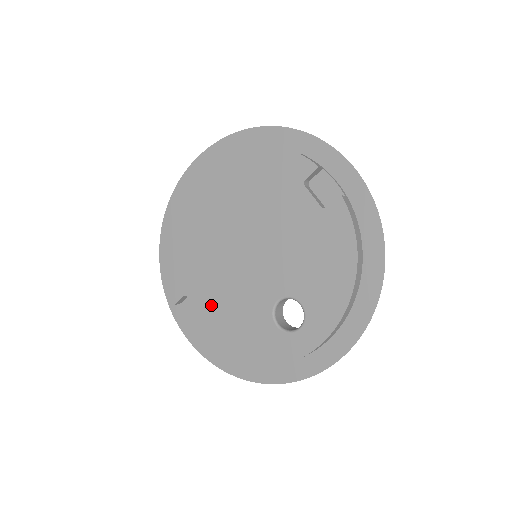
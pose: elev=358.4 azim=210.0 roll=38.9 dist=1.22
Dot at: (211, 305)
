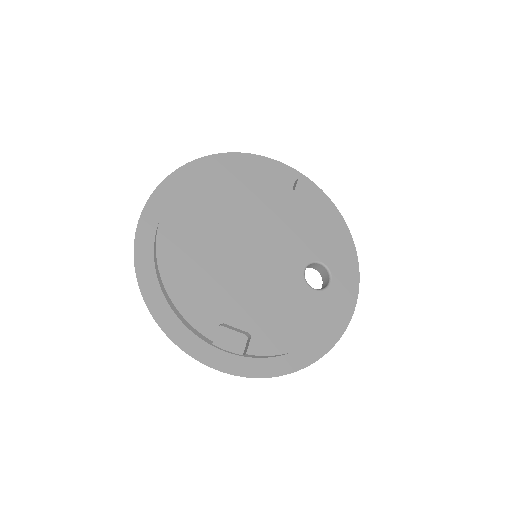
Dot at: (253, 313)
